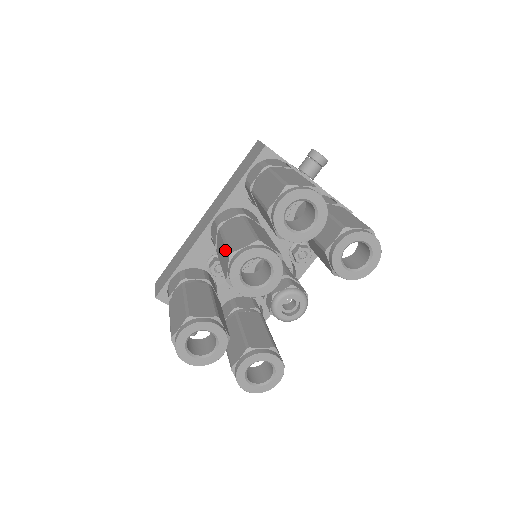
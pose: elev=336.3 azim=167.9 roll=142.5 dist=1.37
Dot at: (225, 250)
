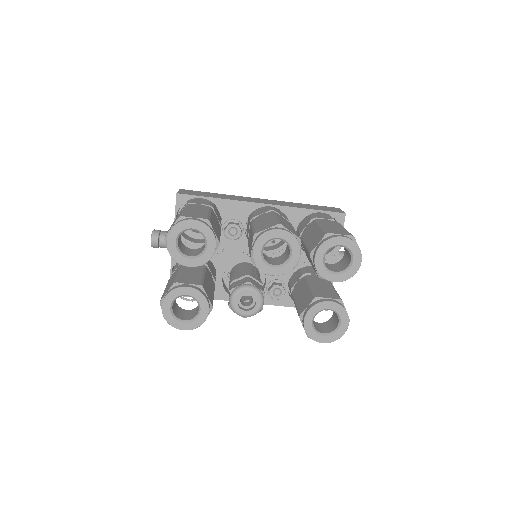
Dot at: (274, 221)
